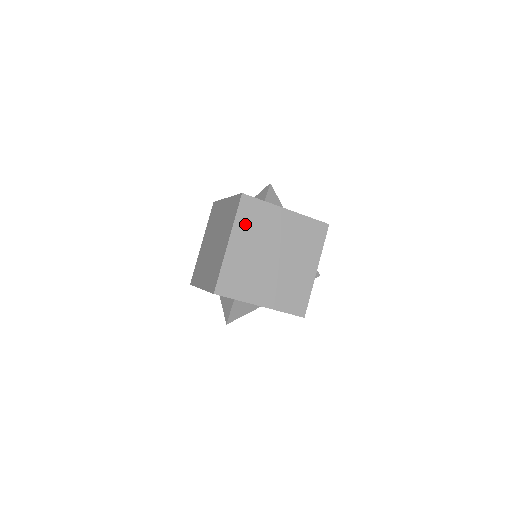
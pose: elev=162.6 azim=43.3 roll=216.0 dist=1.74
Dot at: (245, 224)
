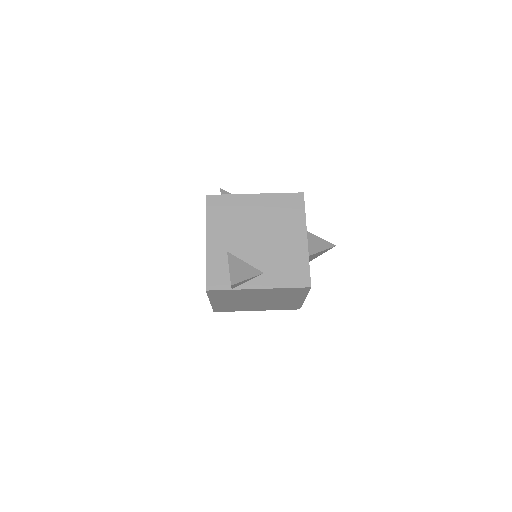
Dot at: (219, 297)
